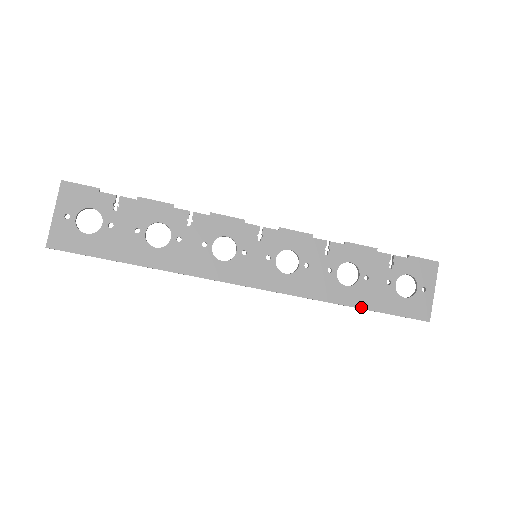
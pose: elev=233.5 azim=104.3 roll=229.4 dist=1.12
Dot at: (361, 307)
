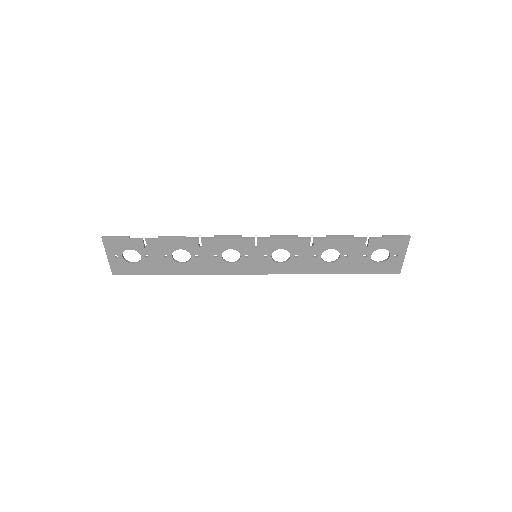
Dot at: (343, 273)
